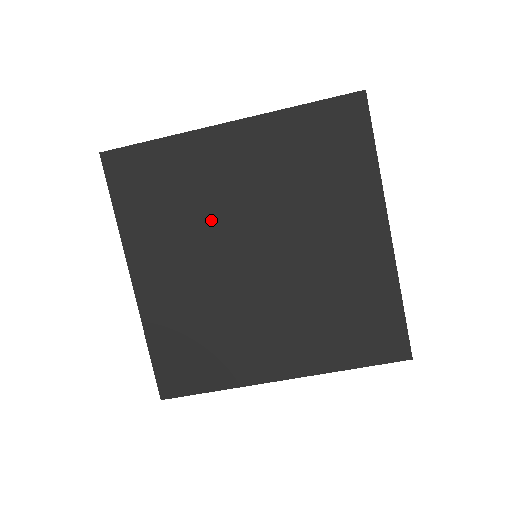
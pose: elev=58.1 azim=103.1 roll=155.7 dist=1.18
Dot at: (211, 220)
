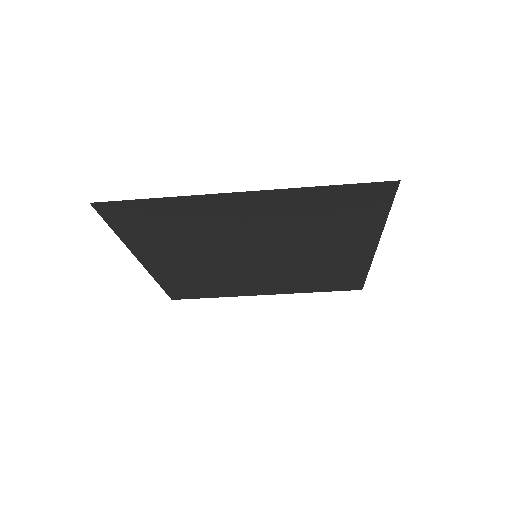
Dot at: (216, 241)
